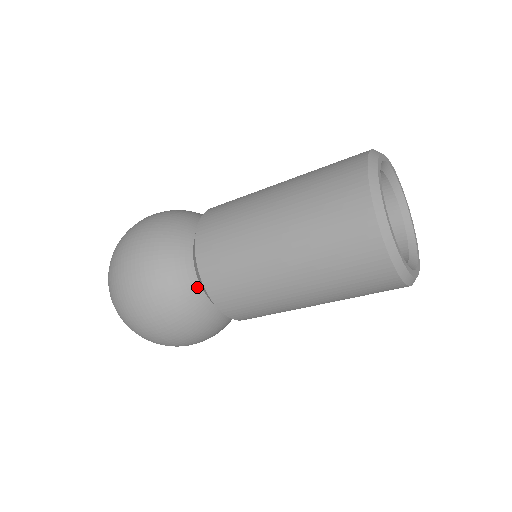
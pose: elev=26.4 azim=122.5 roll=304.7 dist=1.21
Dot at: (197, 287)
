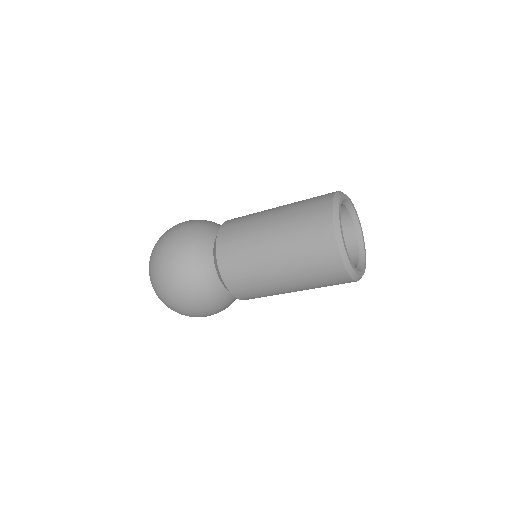
Dot at: (230, 294)
